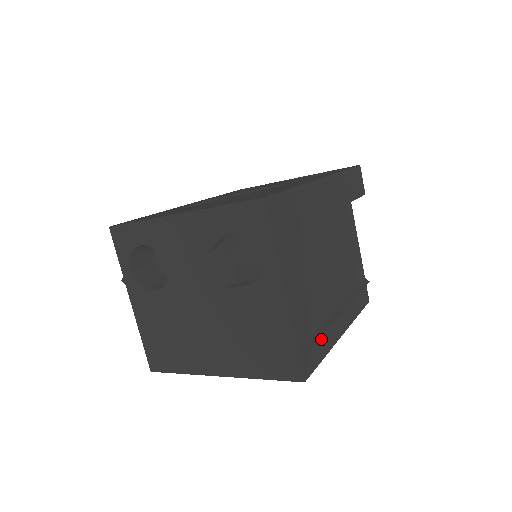
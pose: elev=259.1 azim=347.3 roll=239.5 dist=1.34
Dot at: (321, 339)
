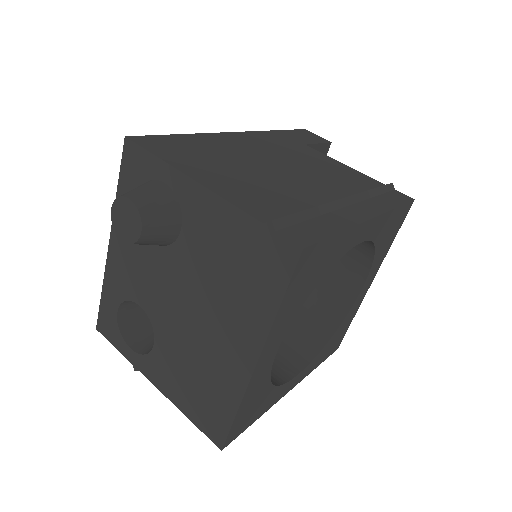
Dot at: (318, 219)
